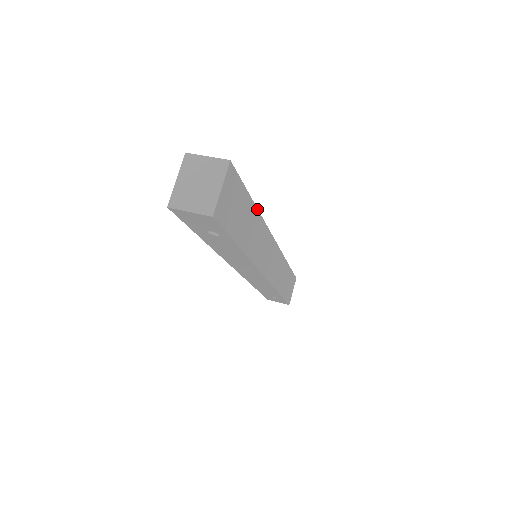
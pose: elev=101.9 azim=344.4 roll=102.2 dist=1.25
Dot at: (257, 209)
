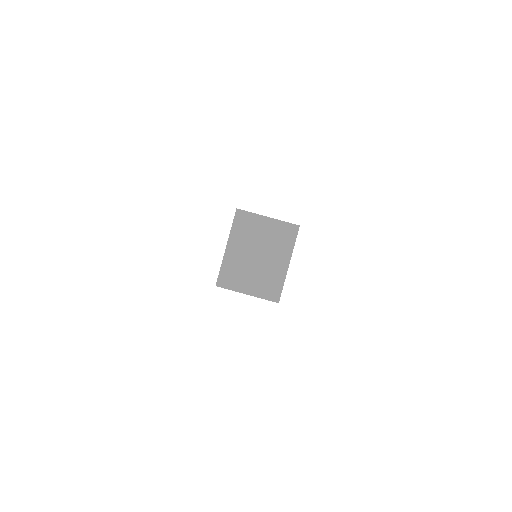
Dot at: occluded
